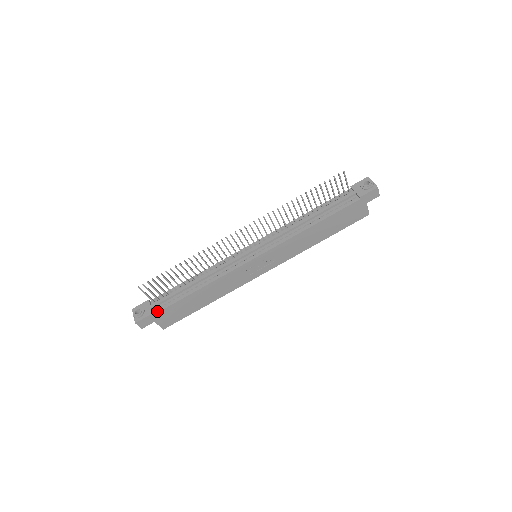
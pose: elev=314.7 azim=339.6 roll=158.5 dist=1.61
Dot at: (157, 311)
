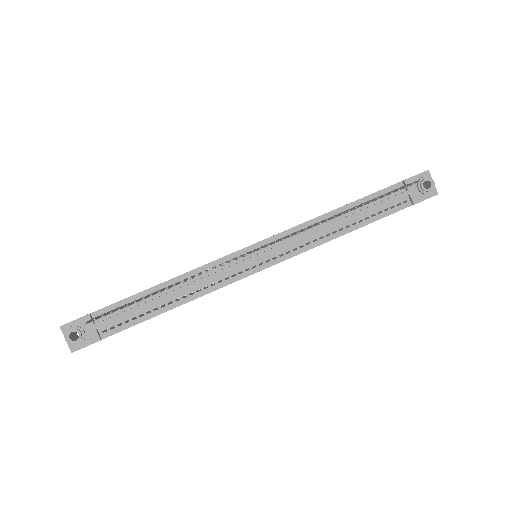
Dot at: (107, 335)
